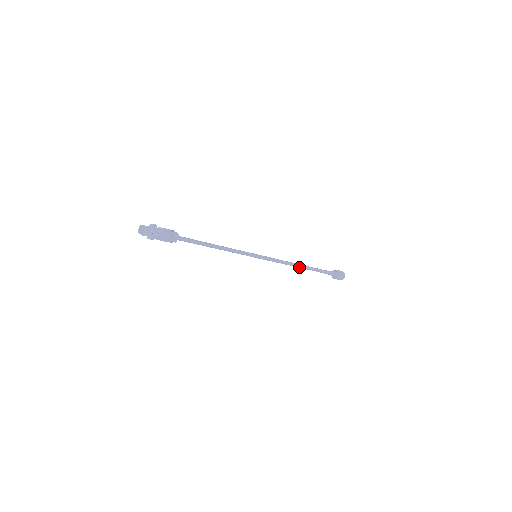
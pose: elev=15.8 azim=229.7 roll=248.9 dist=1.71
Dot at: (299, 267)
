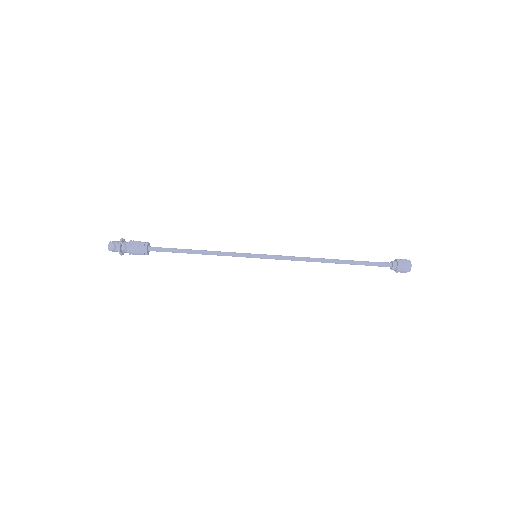
Dot at: (327, 260)
